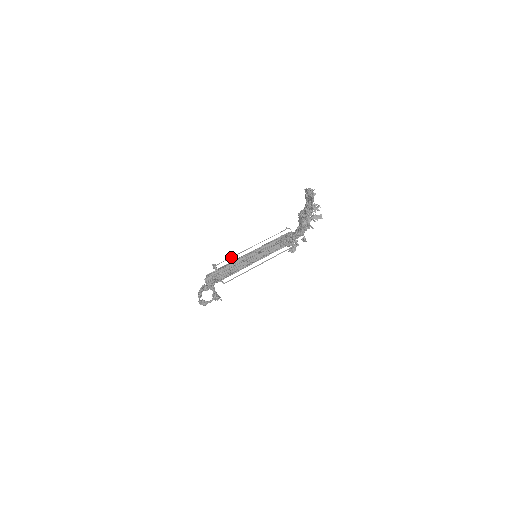
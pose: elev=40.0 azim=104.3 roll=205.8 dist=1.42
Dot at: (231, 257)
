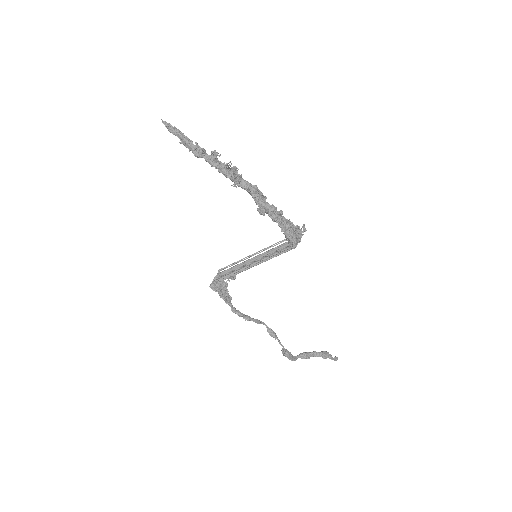
Dot at: (238, 261)
